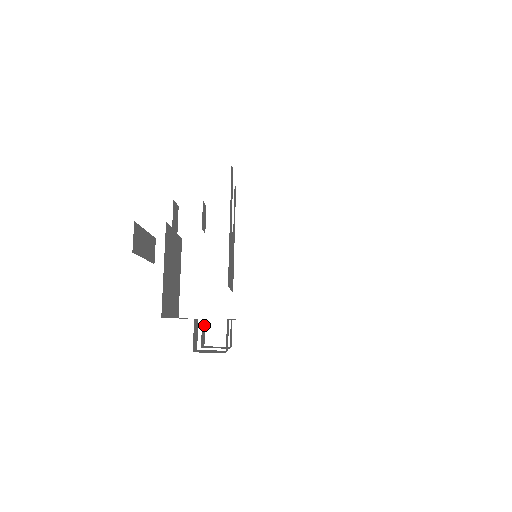
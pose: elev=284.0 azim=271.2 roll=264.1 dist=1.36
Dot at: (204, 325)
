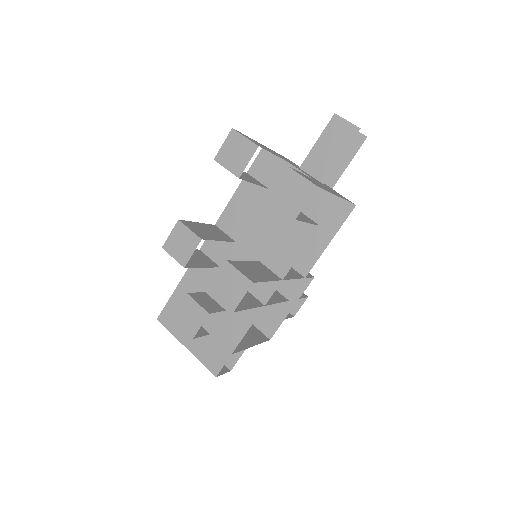
Dot at: occluded
